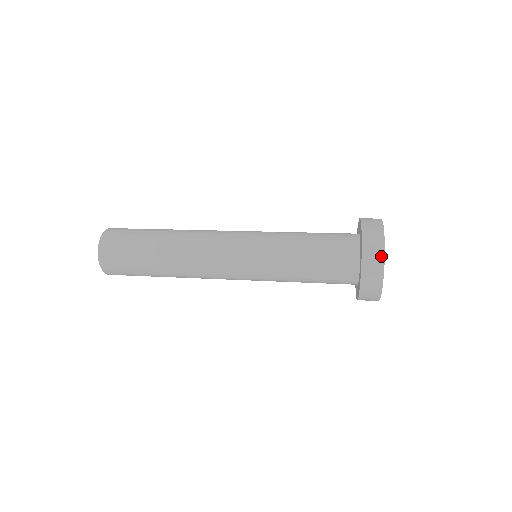
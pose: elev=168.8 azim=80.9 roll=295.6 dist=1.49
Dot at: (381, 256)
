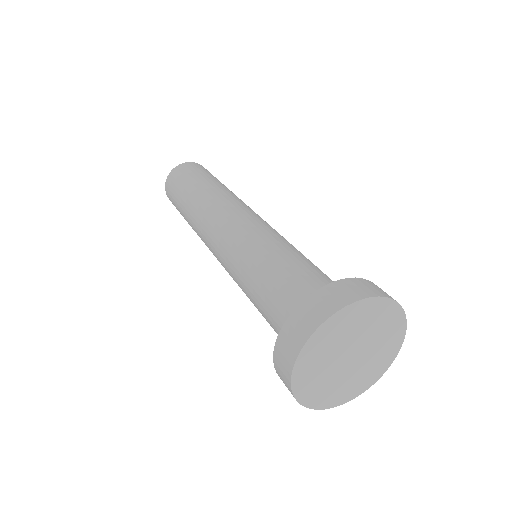
Dot at: (328, 312)
